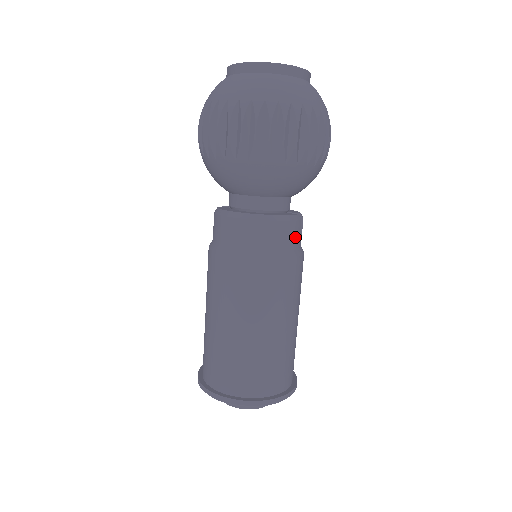
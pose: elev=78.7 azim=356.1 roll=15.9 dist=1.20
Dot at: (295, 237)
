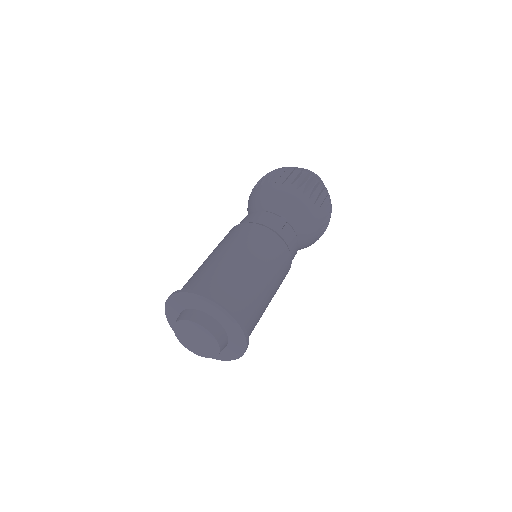
Dot at: (269, 220)
